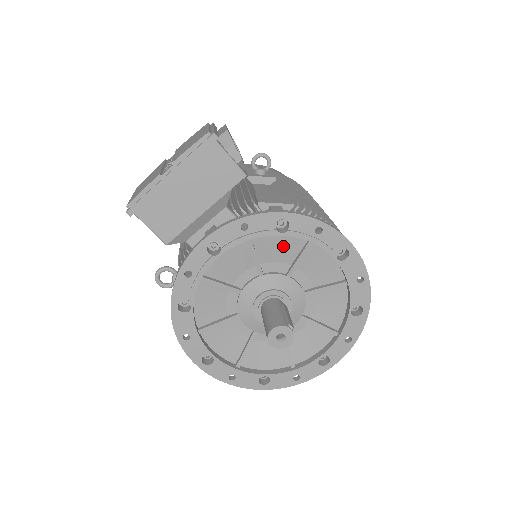
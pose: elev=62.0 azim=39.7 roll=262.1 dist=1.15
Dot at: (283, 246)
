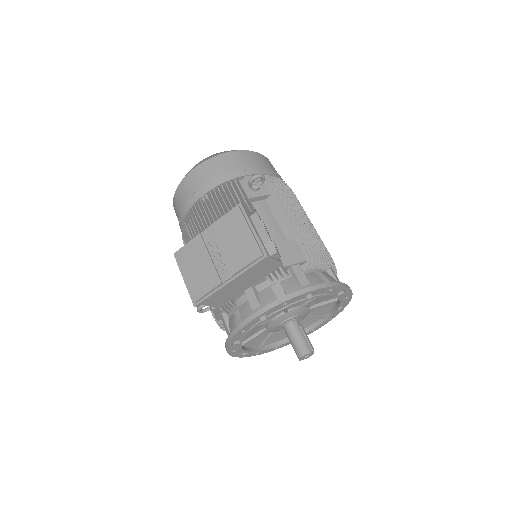
Dot at: occluded
